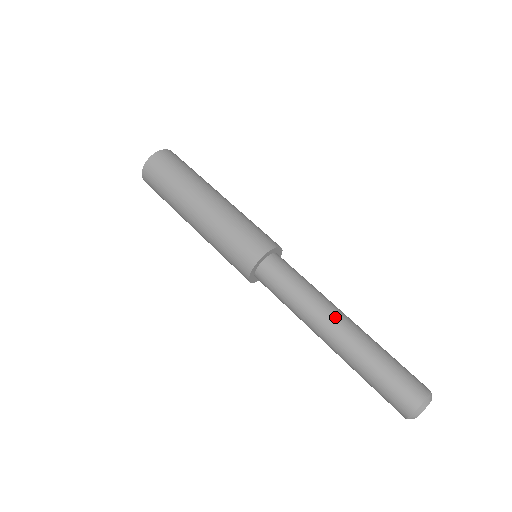
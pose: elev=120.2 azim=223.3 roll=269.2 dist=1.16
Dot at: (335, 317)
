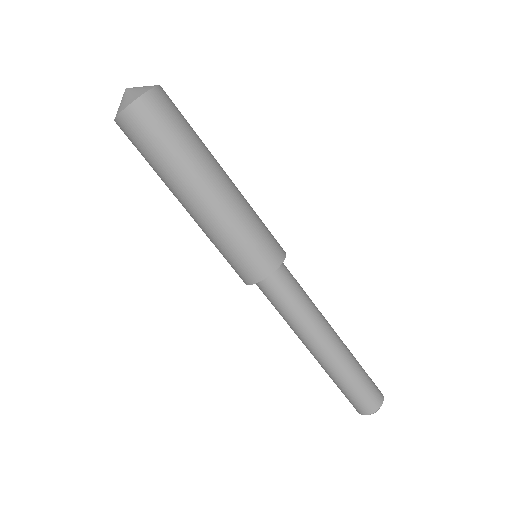
Dot at: (322, 342)
